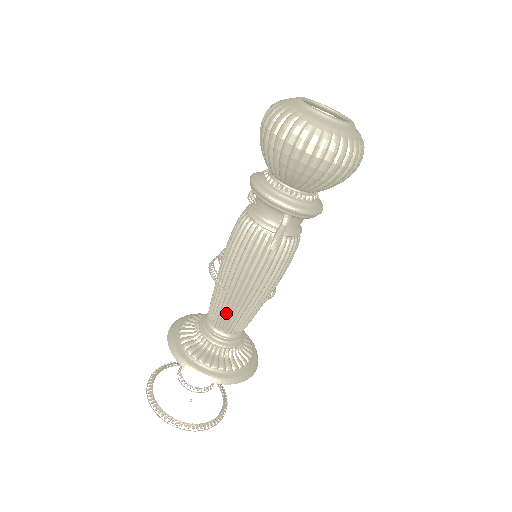
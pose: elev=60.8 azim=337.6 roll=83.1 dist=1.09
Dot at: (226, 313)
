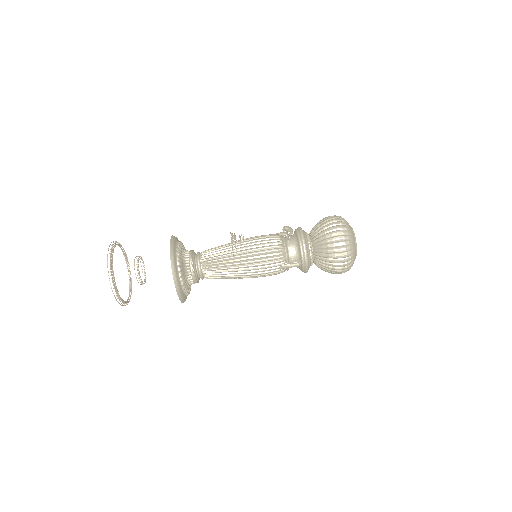
Dot at: (219, 266)
